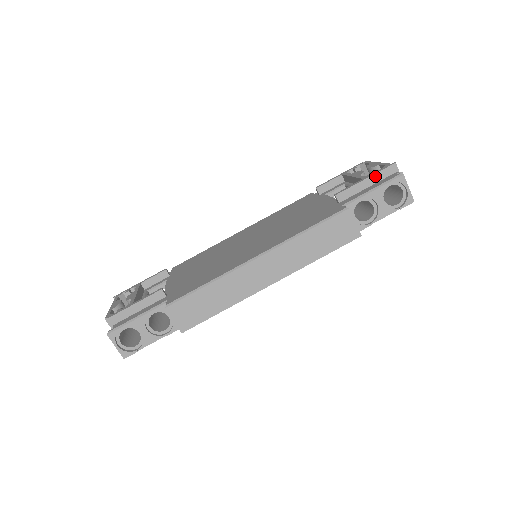
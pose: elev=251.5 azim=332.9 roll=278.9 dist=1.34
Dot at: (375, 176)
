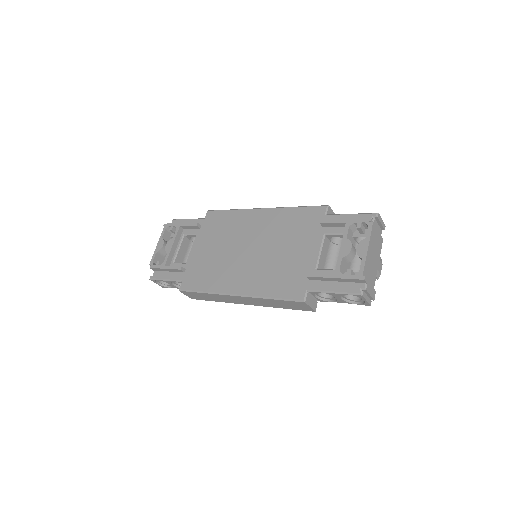
Dot at: (343, 279)
